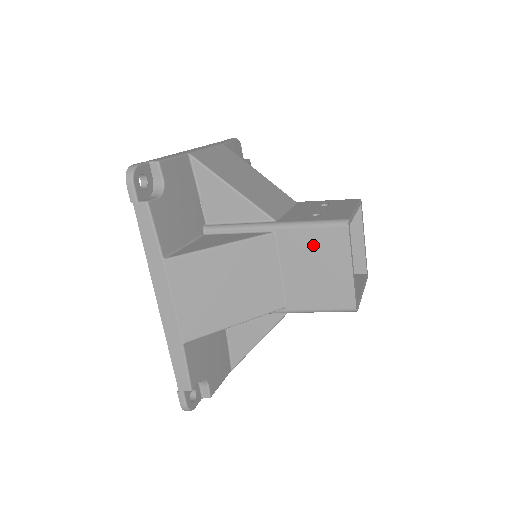
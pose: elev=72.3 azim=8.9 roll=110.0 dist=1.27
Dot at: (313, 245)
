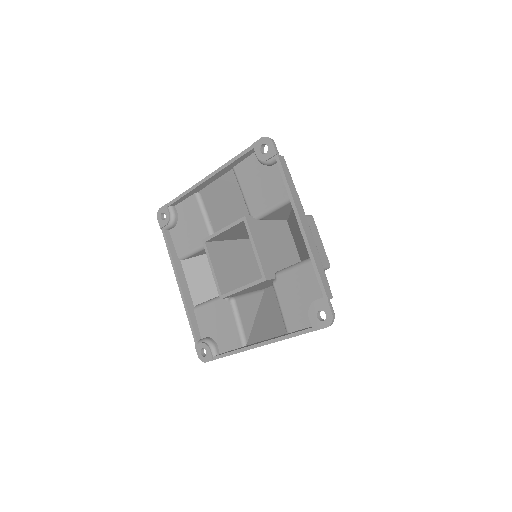
Dot at: occluded
